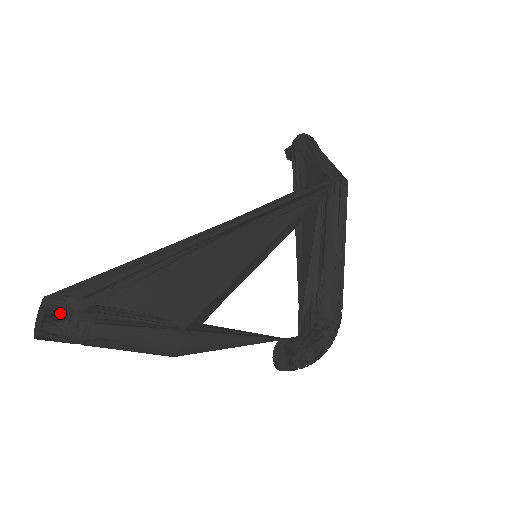
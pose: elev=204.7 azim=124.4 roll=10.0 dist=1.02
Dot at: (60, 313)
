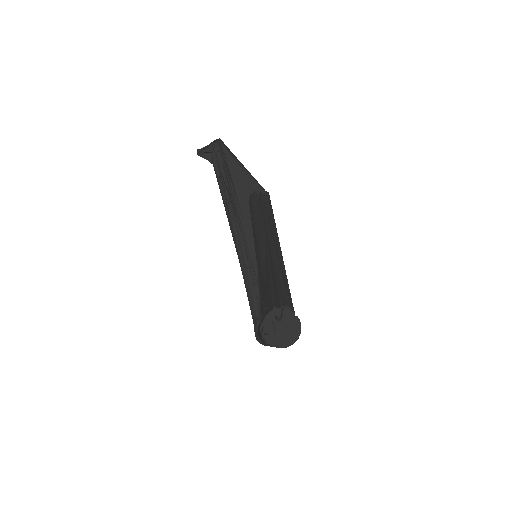
Dot at: occluded
